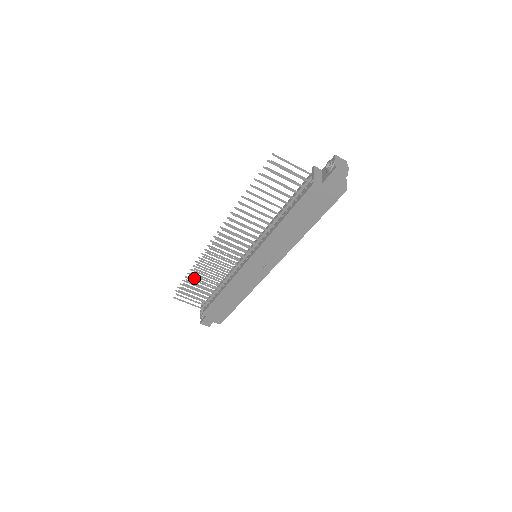
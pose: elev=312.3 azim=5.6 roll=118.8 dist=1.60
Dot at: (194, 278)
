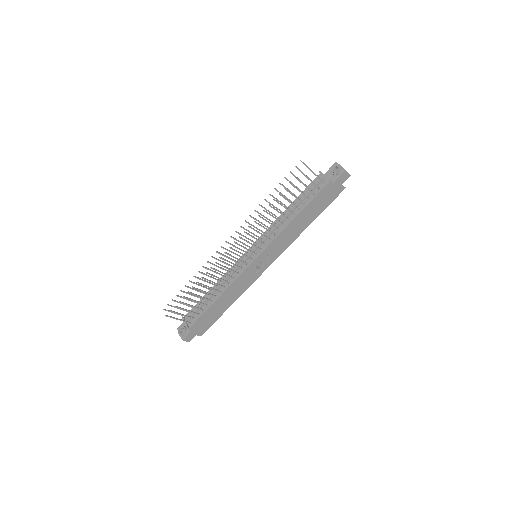
Dot at: (197, 288)
